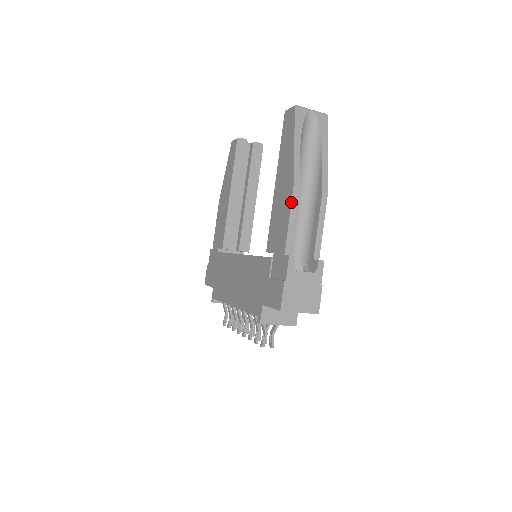
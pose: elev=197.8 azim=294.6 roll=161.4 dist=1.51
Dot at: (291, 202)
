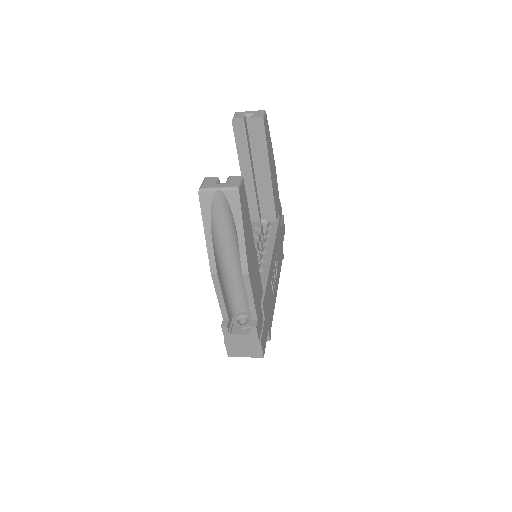
Dot at: (214, 285)
